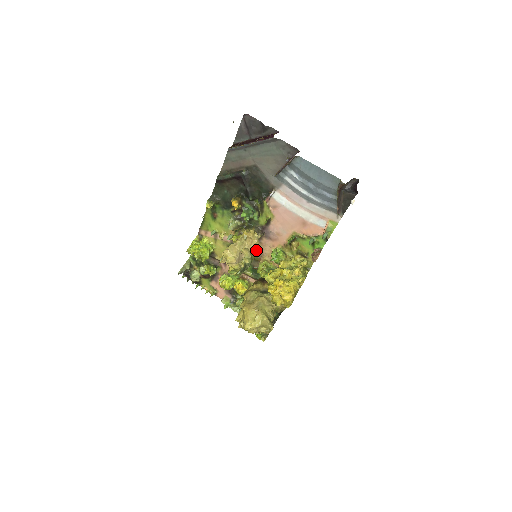
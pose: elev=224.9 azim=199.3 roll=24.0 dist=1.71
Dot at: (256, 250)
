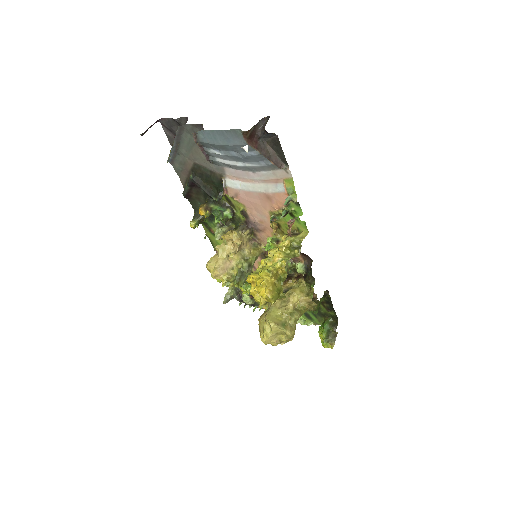
Dot at: (255, 249)
